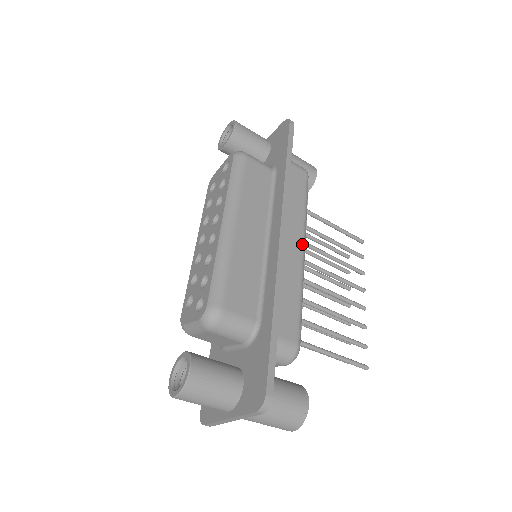
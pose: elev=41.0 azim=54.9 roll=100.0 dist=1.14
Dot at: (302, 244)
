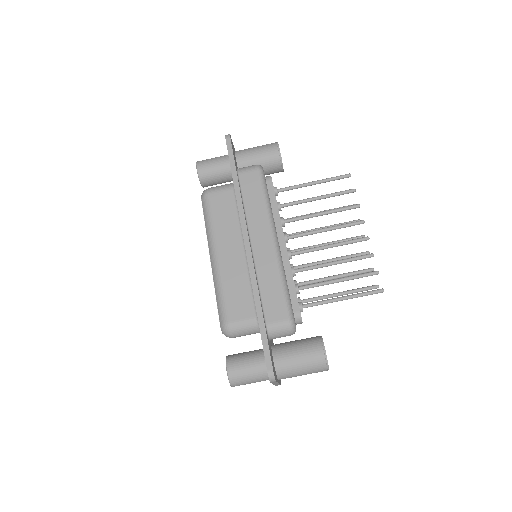
Dot at: (271, 237)
